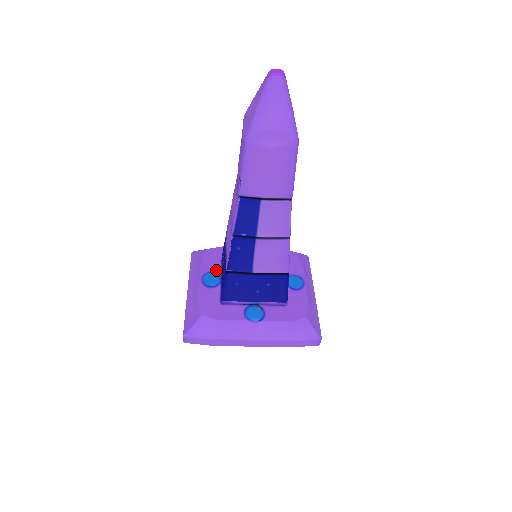
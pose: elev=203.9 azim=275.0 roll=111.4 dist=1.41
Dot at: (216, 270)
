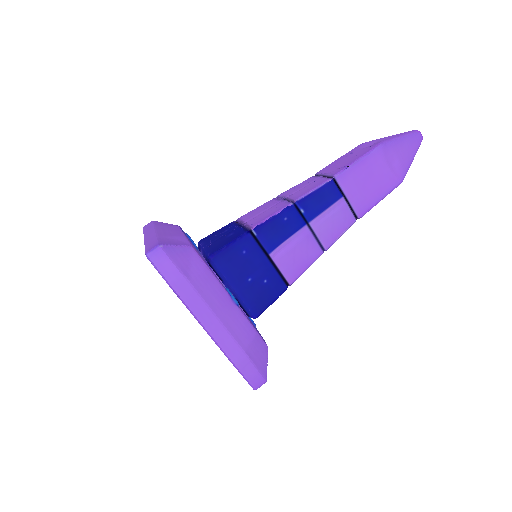
Dot at: occluded
